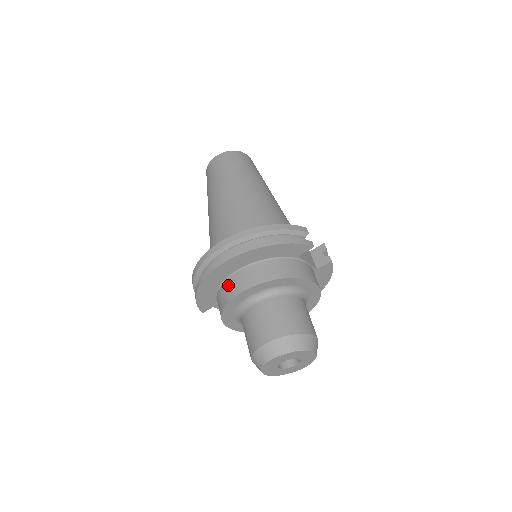
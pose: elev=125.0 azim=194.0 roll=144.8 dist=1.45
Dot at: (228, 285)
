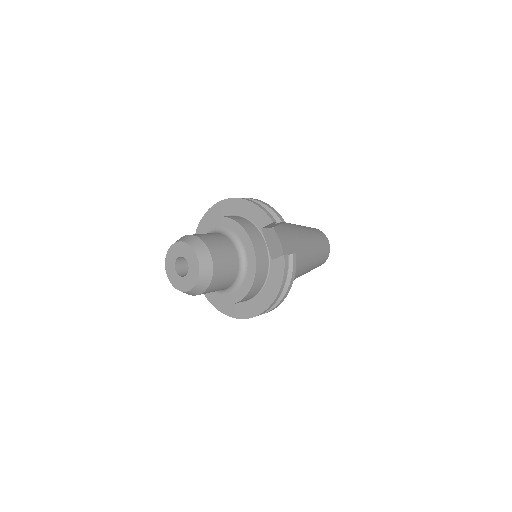
Dot at: occluded
